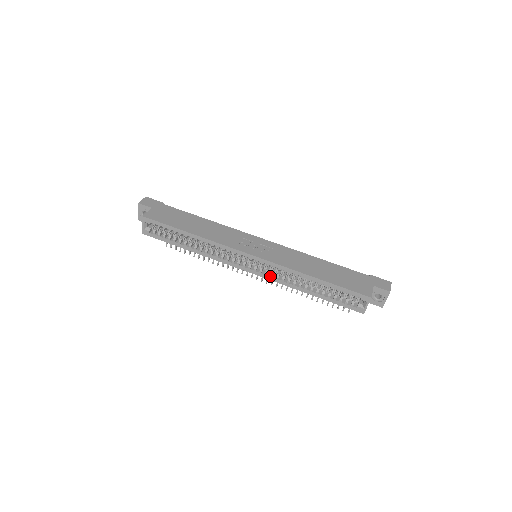
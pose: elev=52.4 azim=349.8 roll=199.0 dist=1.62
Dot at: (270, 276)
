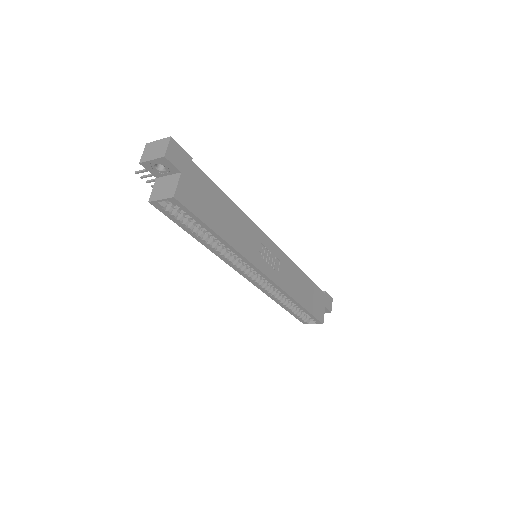
Dot at: (262, 288)
